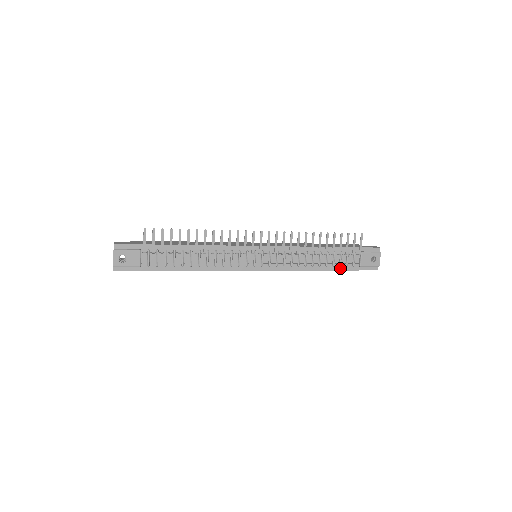
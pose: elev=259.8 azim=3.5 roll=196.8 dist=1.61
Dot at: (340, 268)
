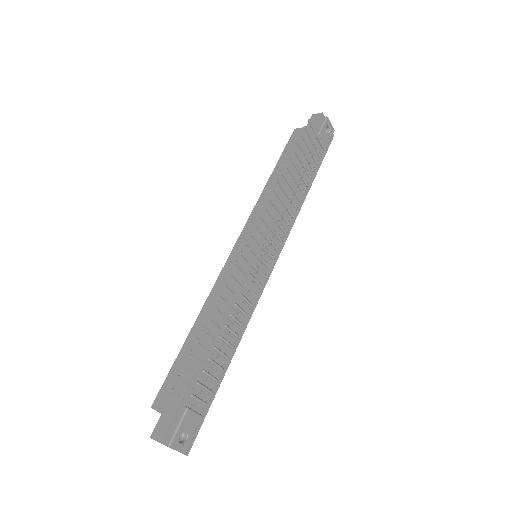
Dot at: (315, 172)
